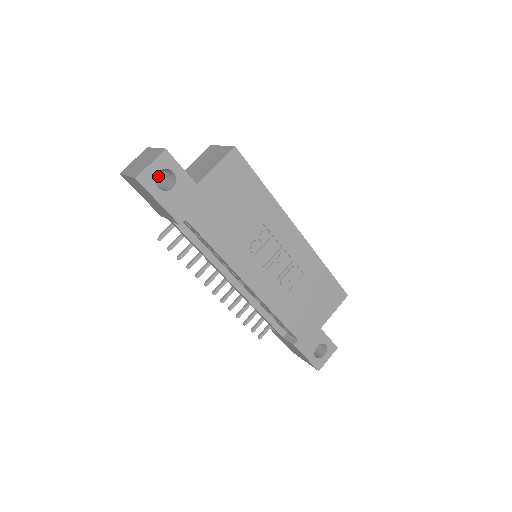
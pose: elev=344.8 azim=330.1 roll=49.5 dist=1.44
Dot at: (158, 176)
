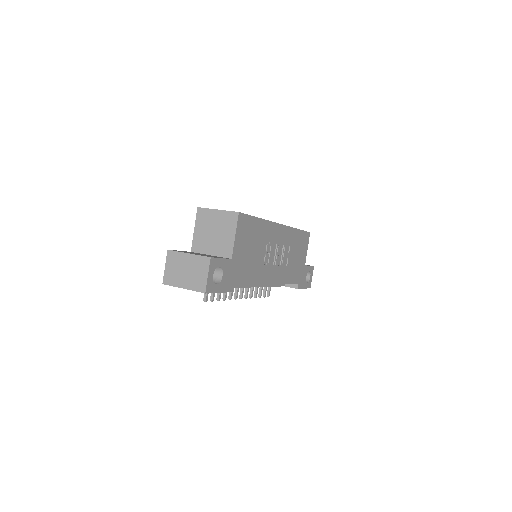
Dot at: occluded
